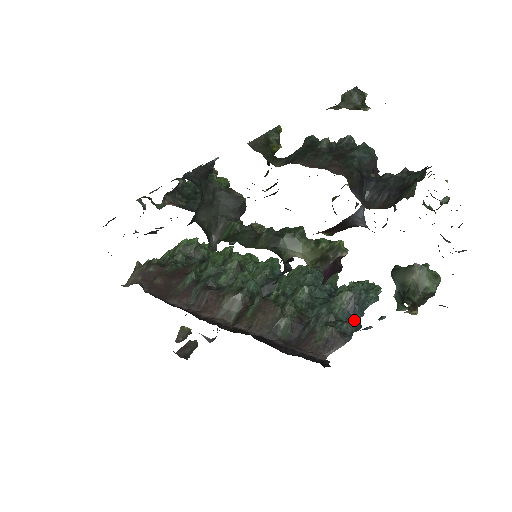
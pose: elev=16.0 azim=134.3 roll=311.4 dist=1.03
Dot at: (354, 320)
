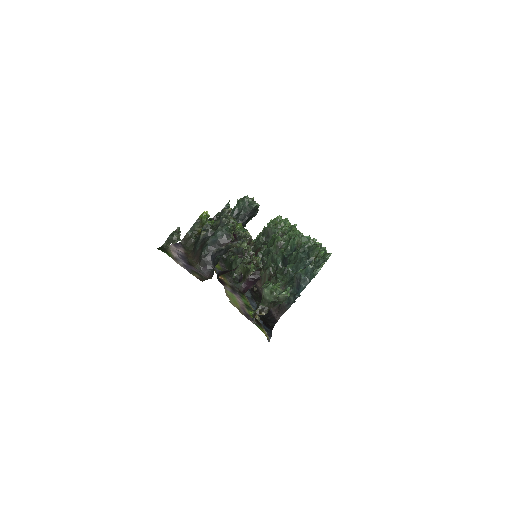
Dot at: (299, 293)
